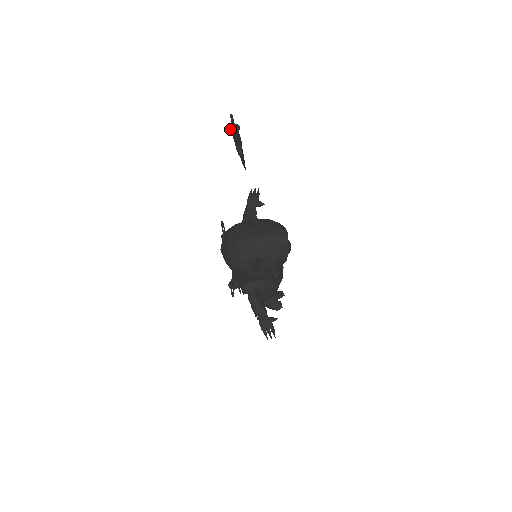
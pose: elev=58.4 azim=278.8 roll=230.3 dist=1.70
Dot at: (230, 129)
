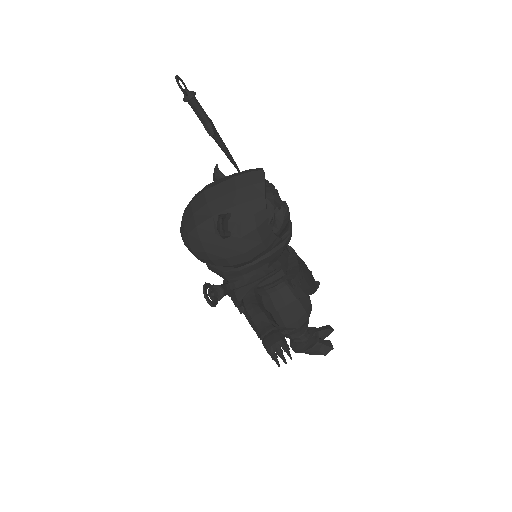
Dot at: (184, 98)
